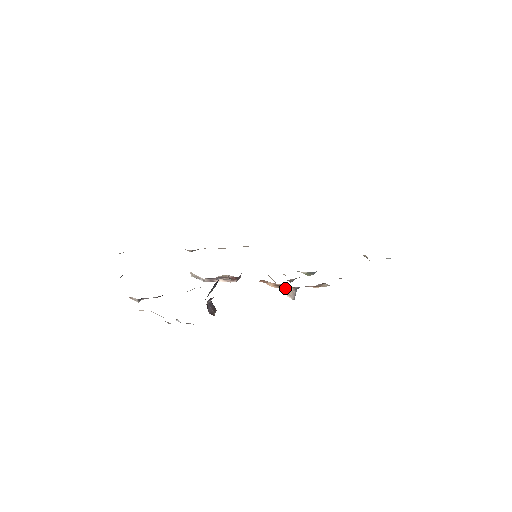
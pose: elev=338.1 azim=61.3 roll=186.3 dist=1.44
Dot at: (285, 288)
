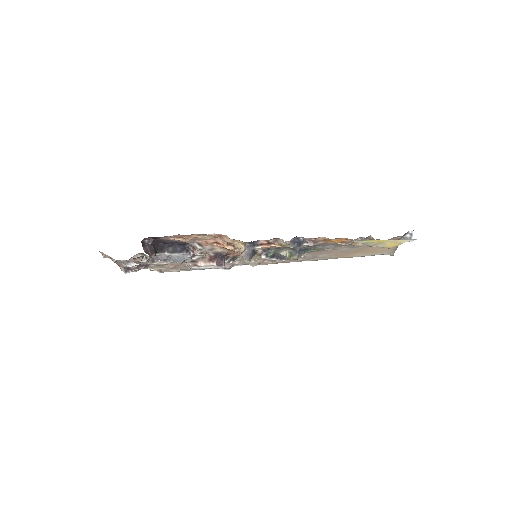
Dot at: (240, 249)
